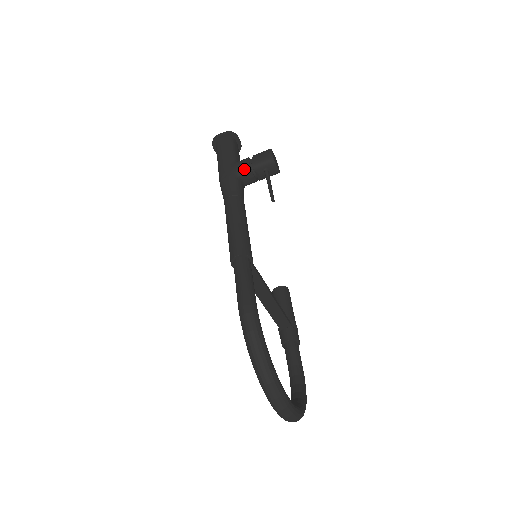
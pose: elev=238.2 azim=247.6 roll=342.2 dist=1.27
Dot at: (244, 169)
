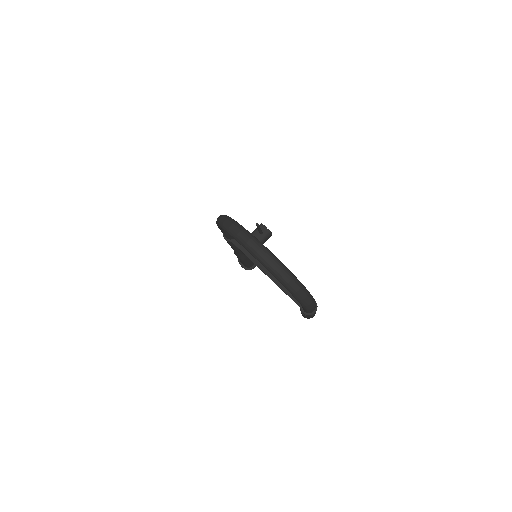
Dot at: occluded
